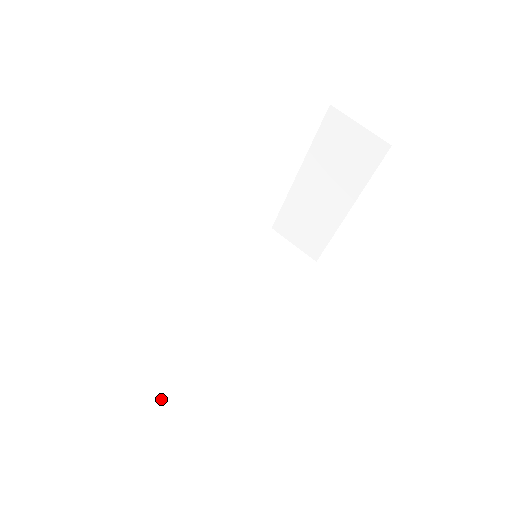
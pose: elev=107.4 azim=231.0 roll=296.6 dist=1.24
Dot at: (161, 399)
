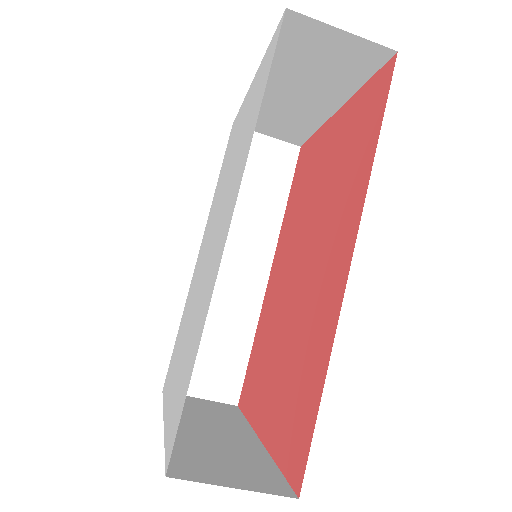
Dot at: (216, 394)
